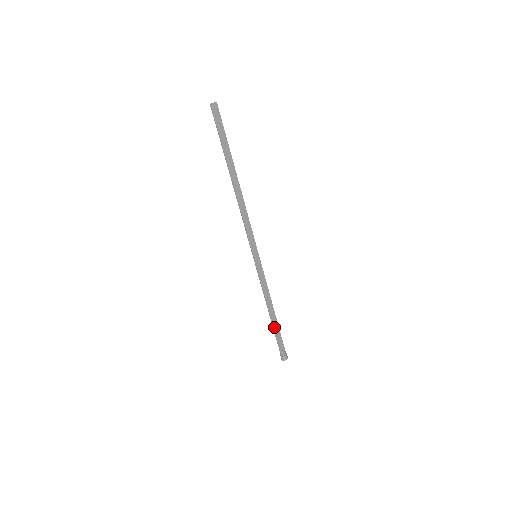
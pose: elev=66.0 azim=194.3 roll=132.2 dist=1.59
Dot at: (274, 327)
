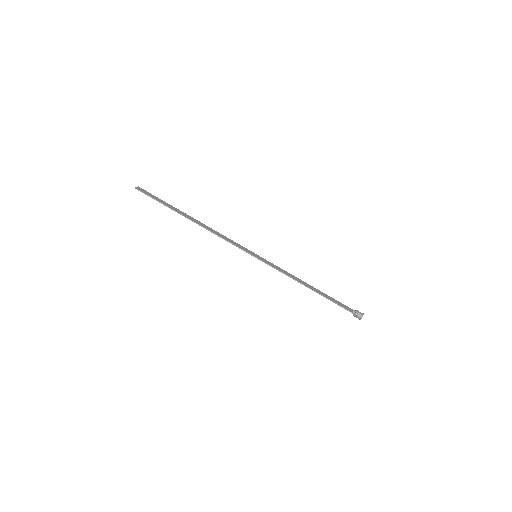
Dot at: (325, 297)
